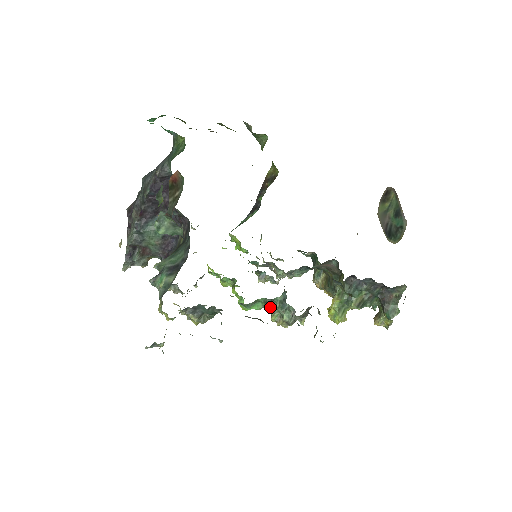
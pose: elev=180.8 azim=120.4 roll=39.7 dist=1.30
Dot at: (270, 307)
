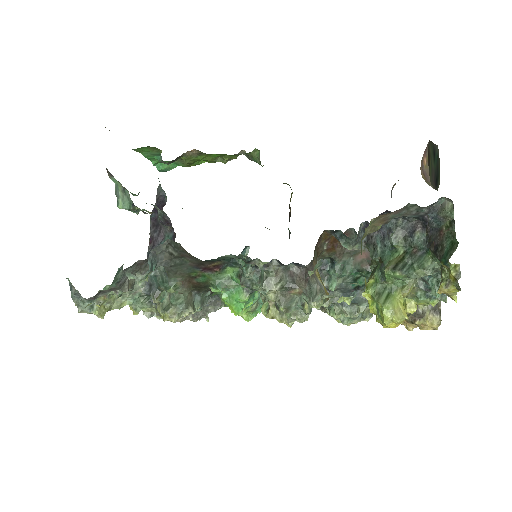
Dot at: (245, 282)
